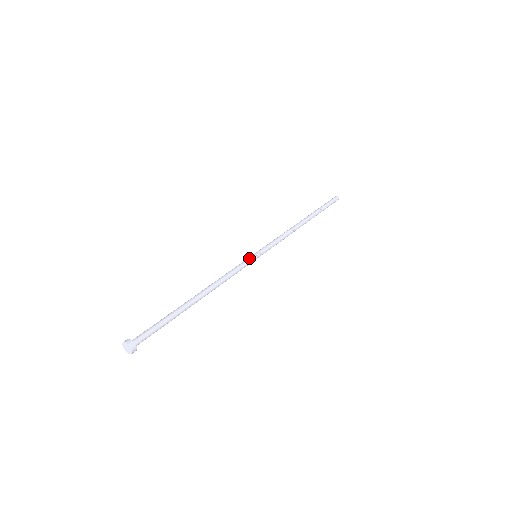
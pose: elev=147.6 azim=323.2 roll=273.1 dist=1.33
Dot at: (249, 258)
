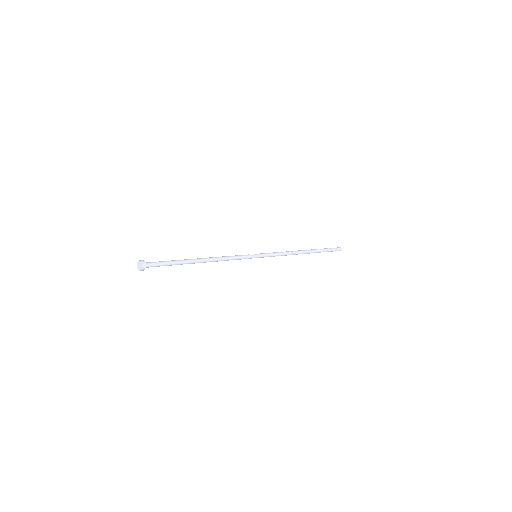
Dot at: (250, 254)
